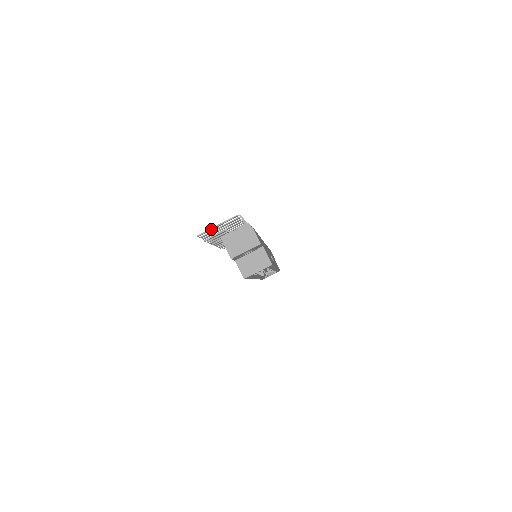
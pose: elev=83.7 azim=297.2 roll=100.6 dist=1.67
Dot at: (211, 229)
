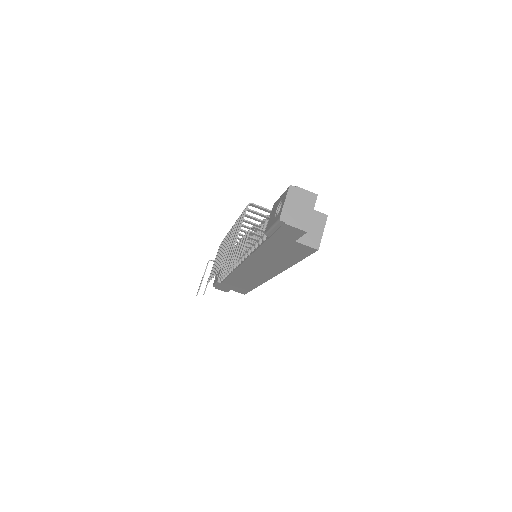
Dot at: (236, 240)
